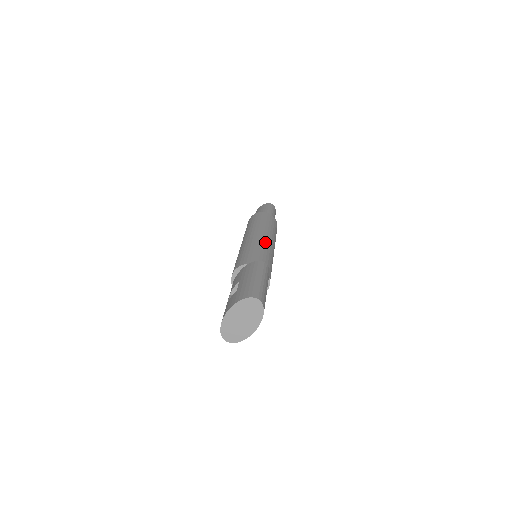
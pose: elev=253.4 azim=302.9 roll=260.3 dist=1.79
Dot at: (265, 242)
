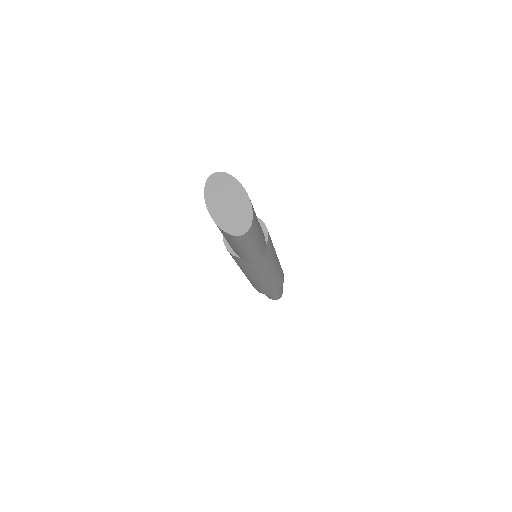
Dot at: occluded
